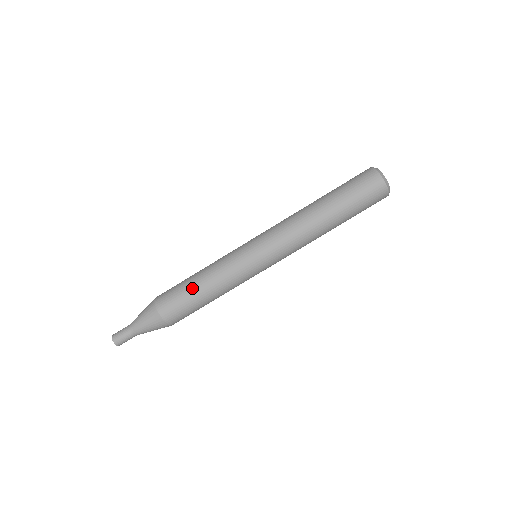
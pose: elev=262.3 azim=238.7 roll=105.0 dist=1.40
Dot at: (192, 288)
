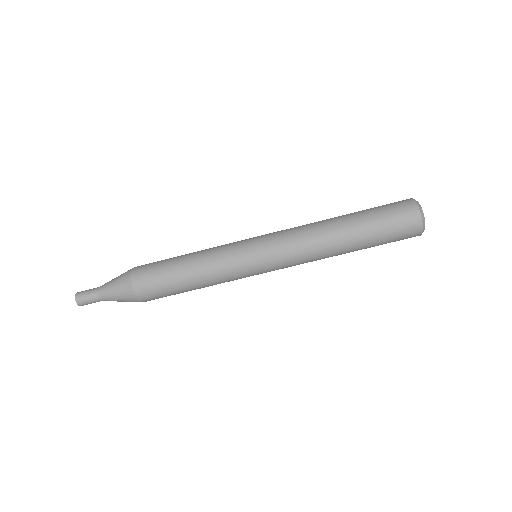
Dot at: (181, 286)
